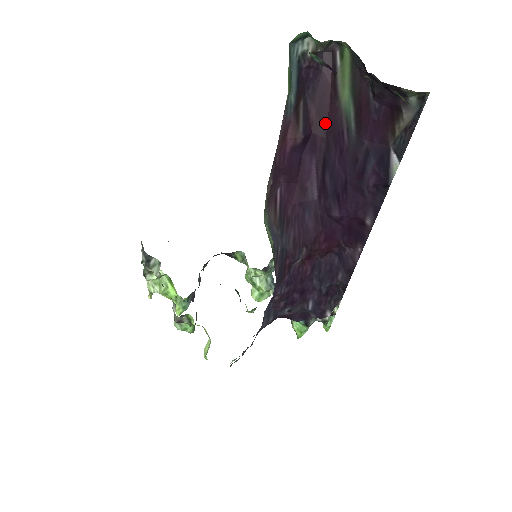
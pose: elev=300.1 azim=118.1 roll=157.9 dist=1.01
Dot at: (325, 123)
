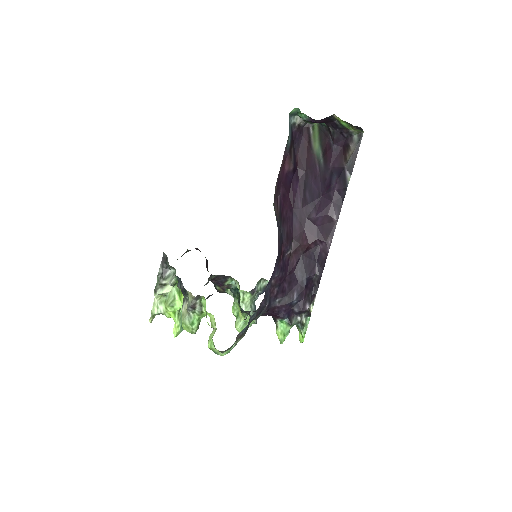
Dot at: (305, 163)
